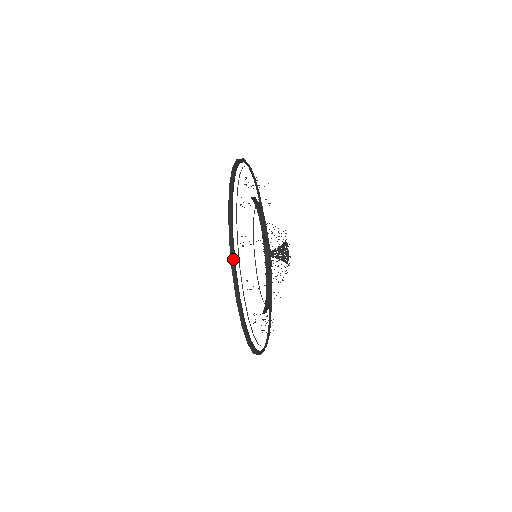
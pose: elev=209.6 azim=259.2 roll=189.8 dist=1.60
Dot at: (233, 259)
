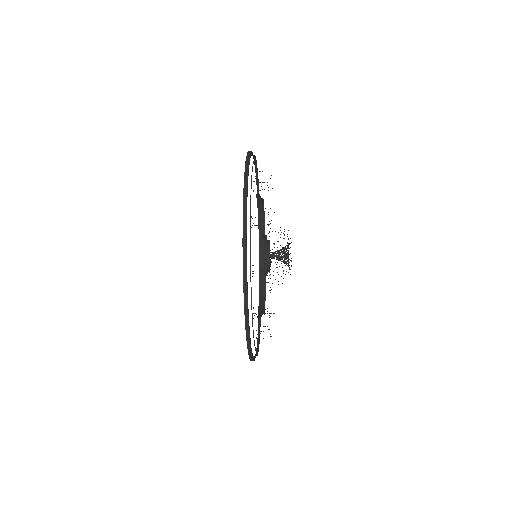
Dot at: (246, 300)
